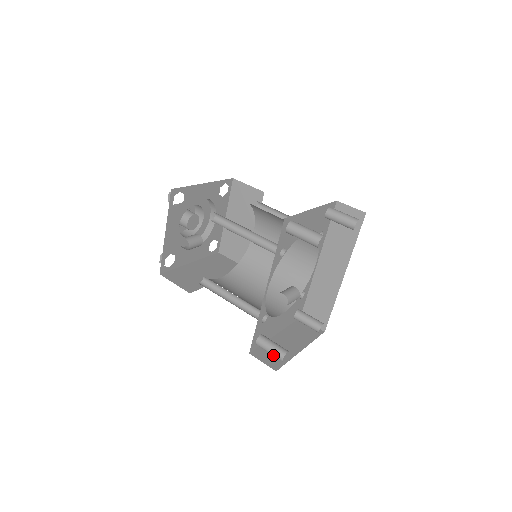
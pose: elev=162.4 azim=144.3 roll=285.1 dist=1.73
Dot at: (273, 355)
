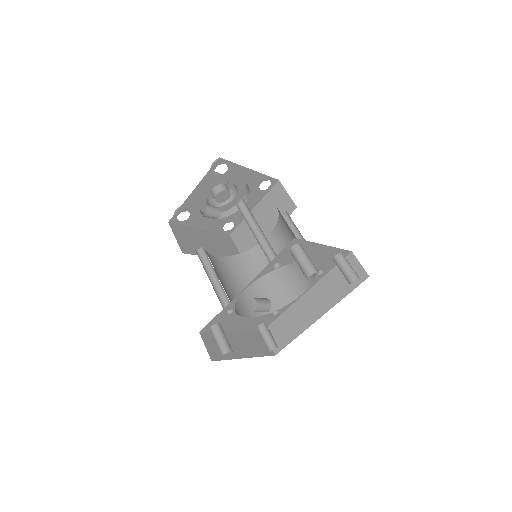
Dot at: (218, 346)
